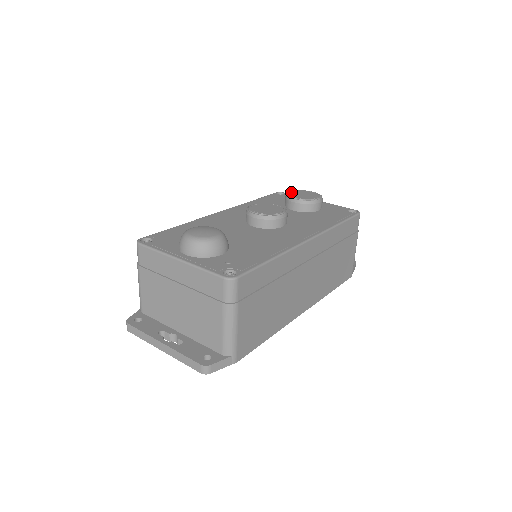
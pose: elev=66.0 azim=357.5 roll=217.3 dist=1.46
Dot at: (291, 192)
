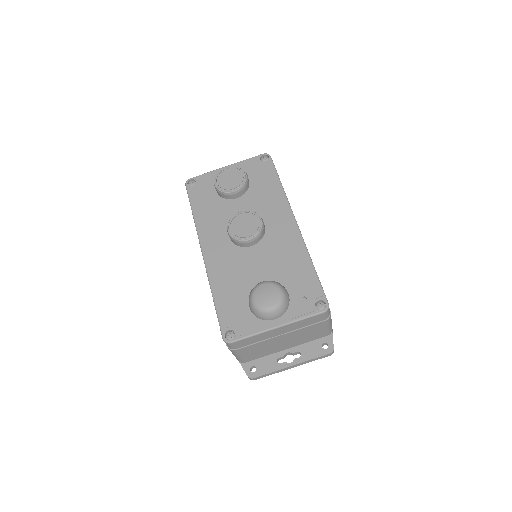
Dot at: (218, 185)
